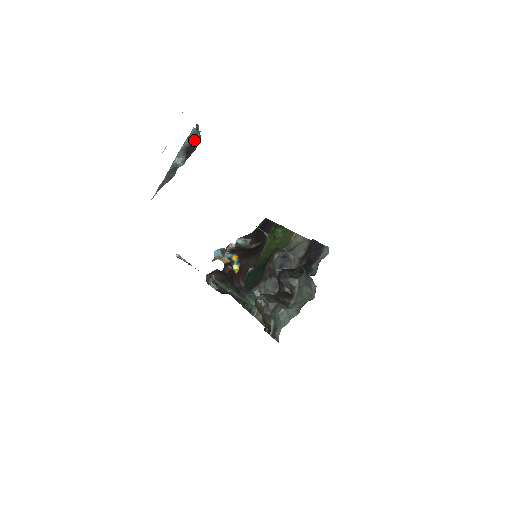
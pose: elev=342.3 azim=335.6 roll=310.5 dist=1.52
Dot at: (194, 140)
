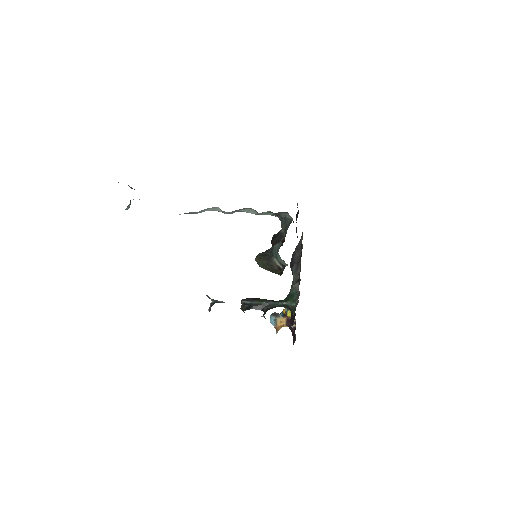
Dot at: occluded
